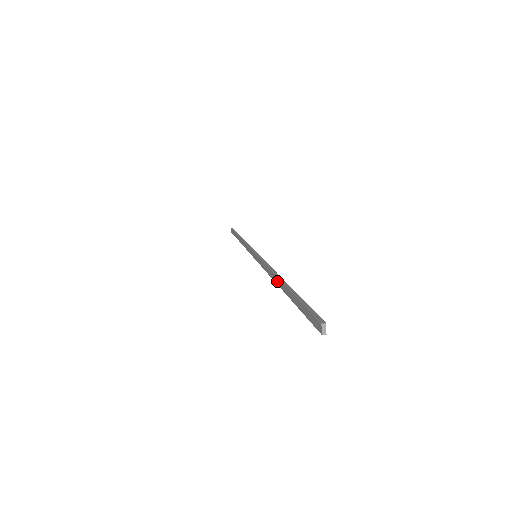
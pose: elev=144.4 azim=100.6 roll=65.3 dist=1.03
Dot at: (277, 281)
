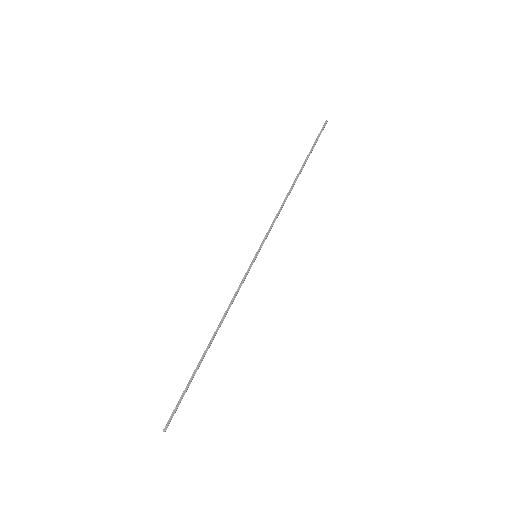
Dot at: (213, 335)
